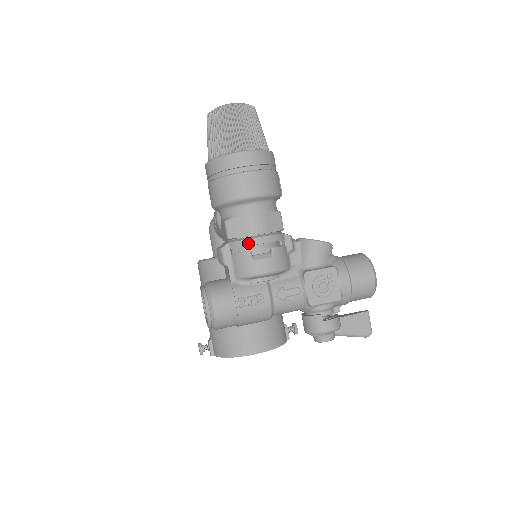
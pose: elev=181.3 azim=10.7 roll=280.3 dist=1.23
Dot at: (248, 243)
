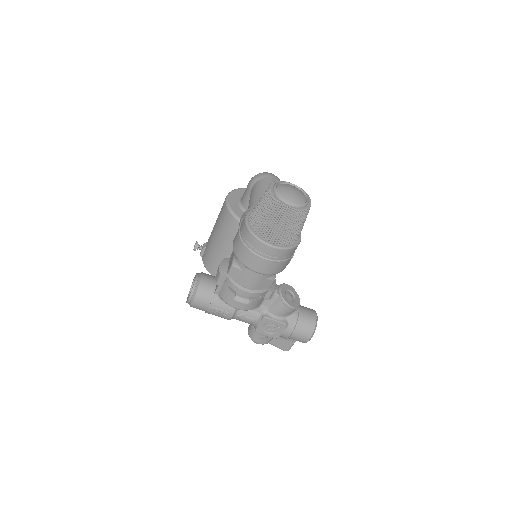
Dot at: (237, 289)
